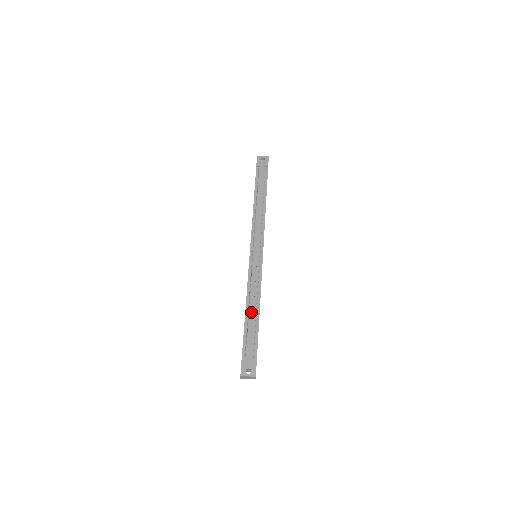
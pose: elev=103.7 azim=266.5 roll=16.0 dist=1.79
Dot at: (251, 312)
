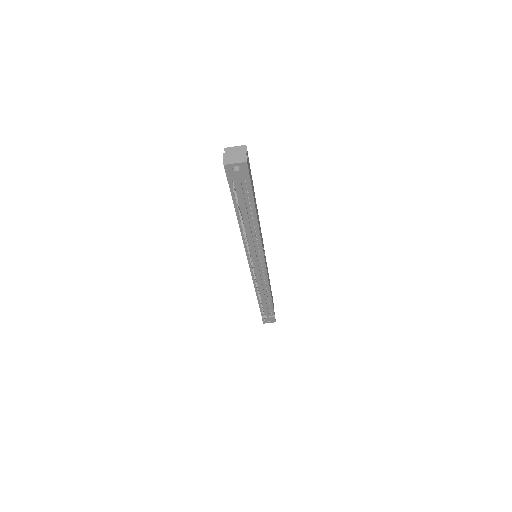
Dot at: occluded
